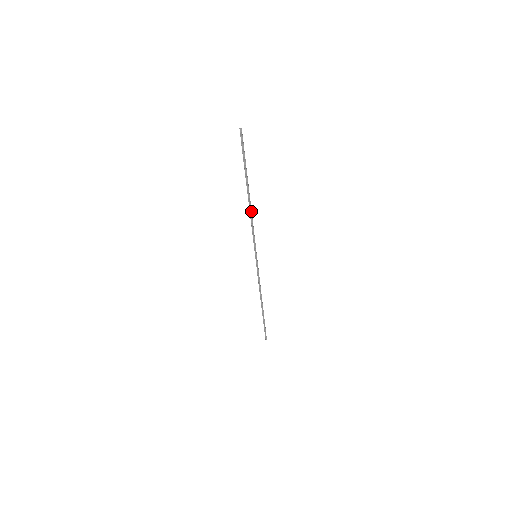
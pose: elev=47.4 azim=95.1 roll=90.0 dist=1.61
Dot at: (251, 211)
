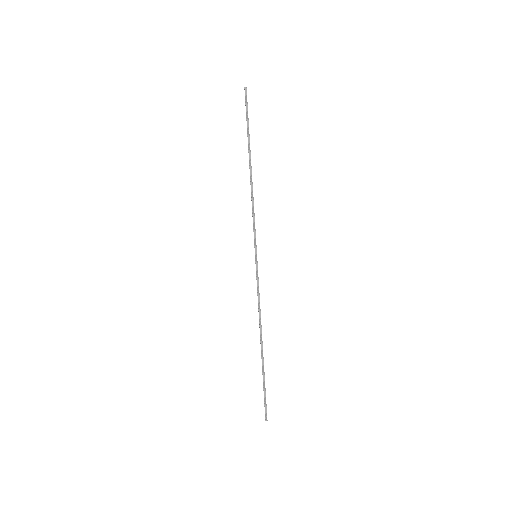
Dot at: (252, 187)
